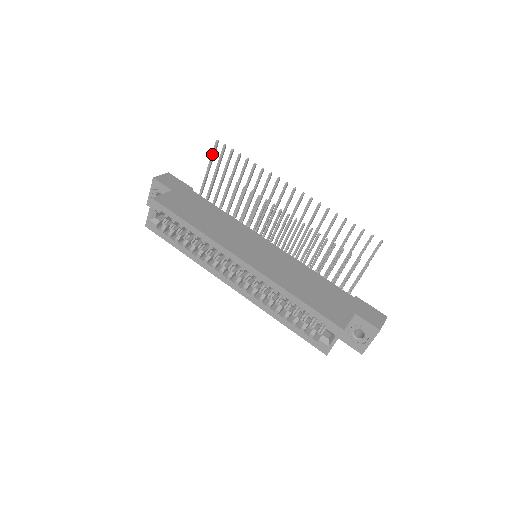
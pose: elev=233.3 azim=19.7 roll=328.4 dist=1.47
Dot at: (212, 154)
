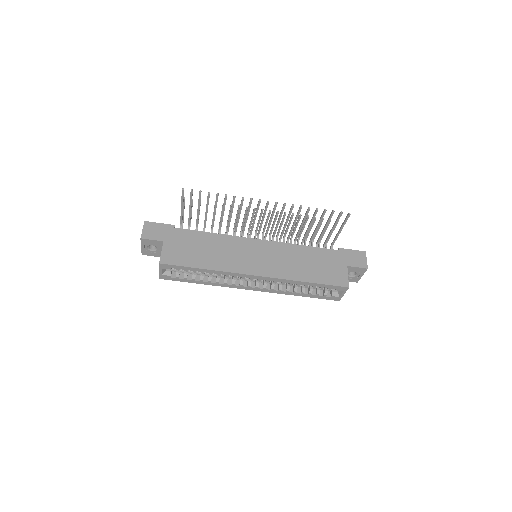
Dot at: (182, 199)
